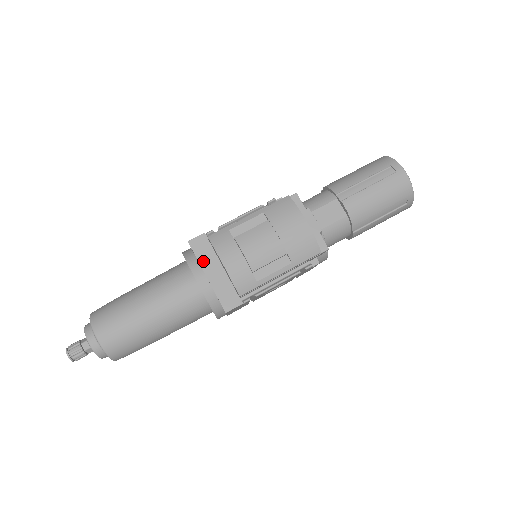
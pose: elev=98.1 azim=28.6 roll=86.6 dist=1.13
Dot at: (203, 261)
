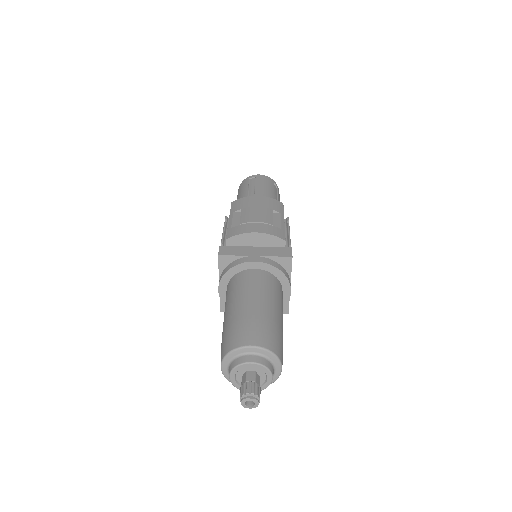
Dot at: (241, 253)
